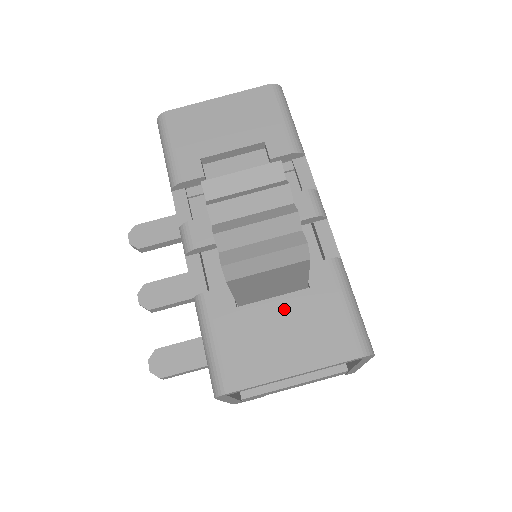
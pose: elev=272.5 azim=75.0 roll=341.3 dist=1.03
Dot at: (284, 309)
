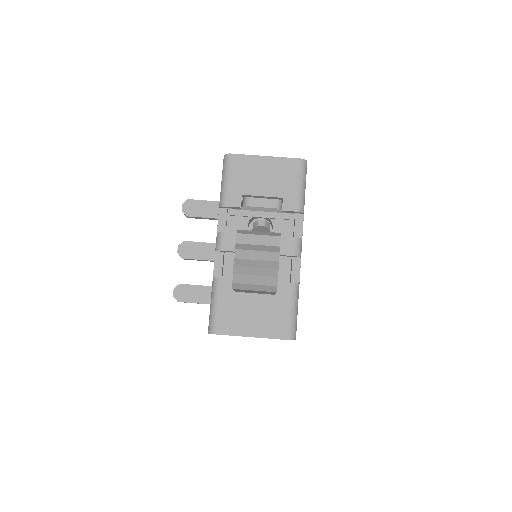
Dot at: (258, 302)
